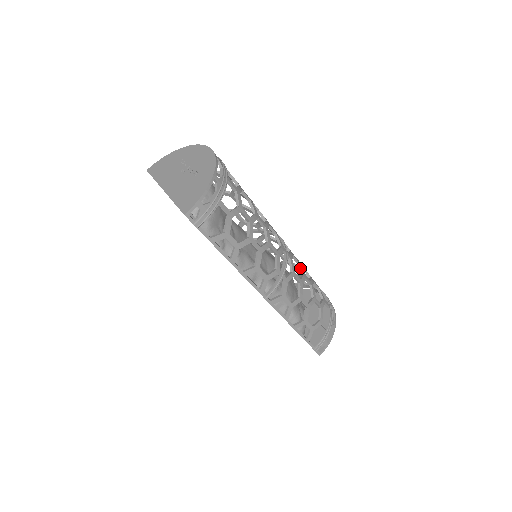
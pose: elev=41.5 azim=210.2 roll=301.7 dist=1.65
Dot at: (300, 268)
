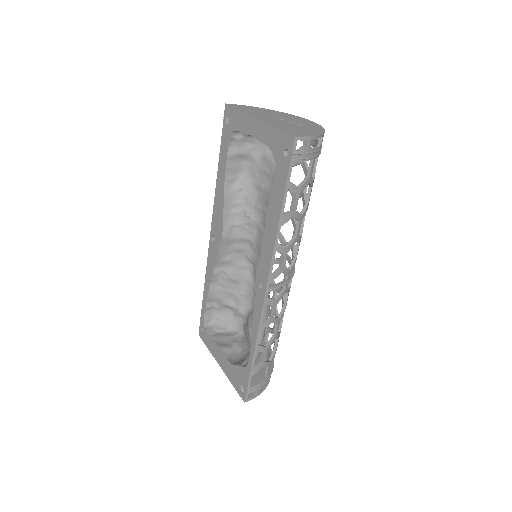
Dot at: (284, 296)
